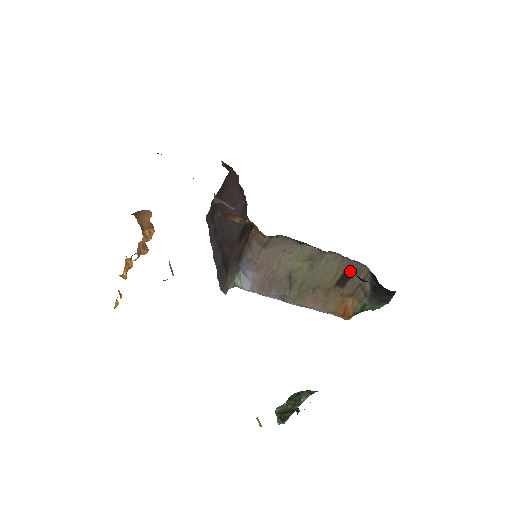
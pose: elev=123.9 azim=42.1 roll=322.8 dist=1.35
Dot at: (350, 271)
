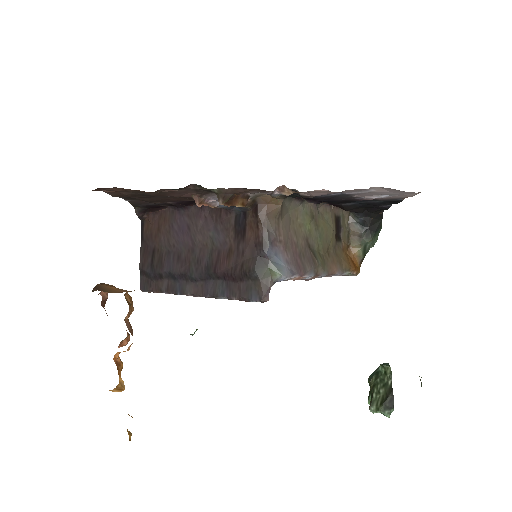
Dot at: (337, 221)
